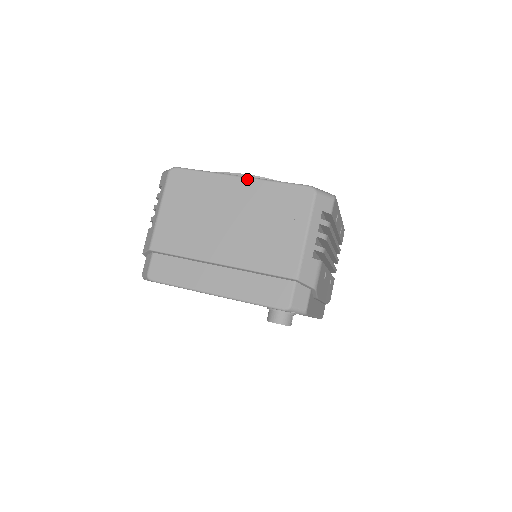
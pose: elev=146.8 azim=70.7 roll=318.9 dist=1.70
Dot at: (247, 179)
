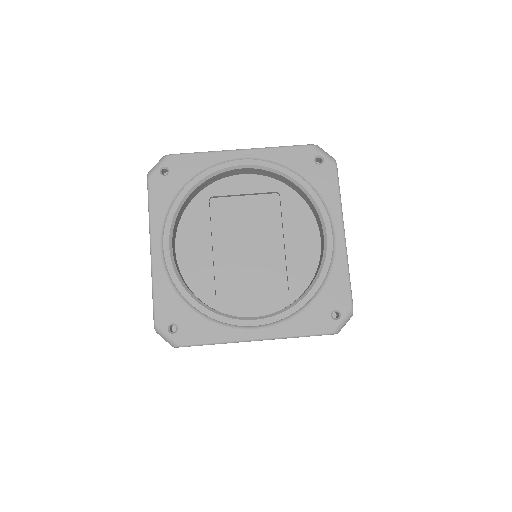
Dot at: occluded
